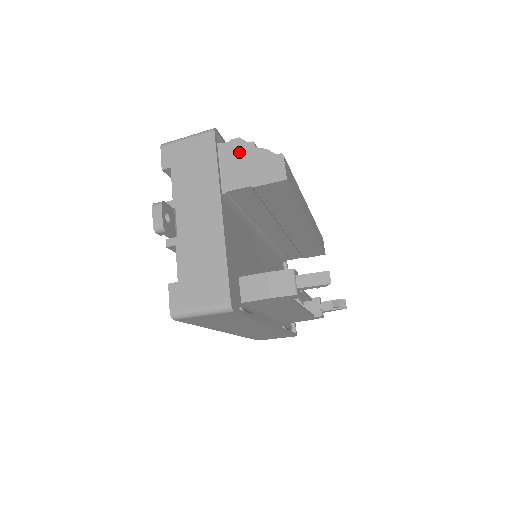
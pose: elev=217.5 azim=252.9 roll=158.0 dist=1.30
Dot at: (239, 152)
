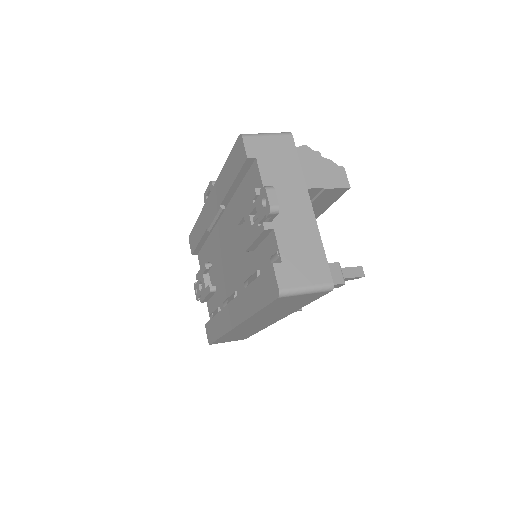
Dot at: (309, 157)
